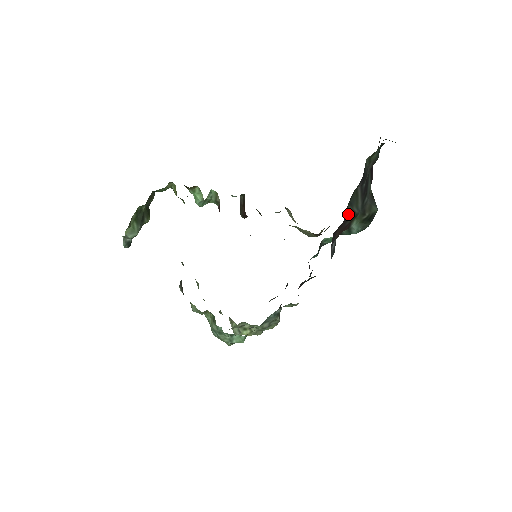
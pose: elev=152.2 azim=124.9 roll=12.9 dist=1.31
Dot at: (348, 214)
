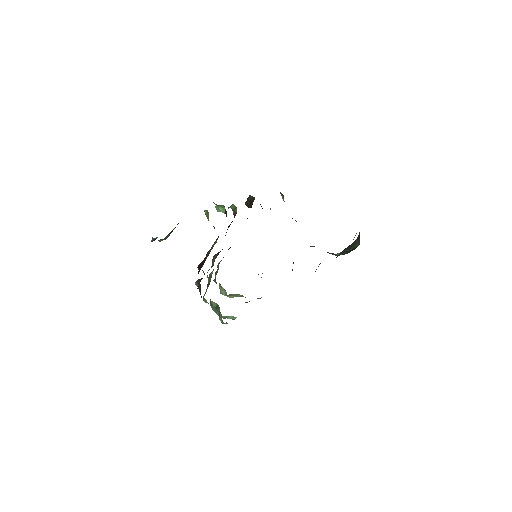
Dot at: (339, 255)
